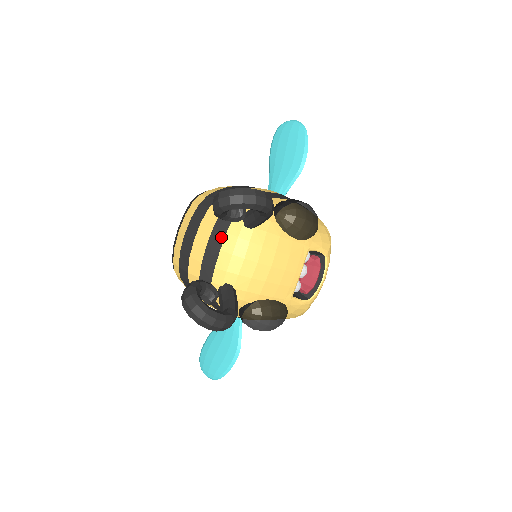
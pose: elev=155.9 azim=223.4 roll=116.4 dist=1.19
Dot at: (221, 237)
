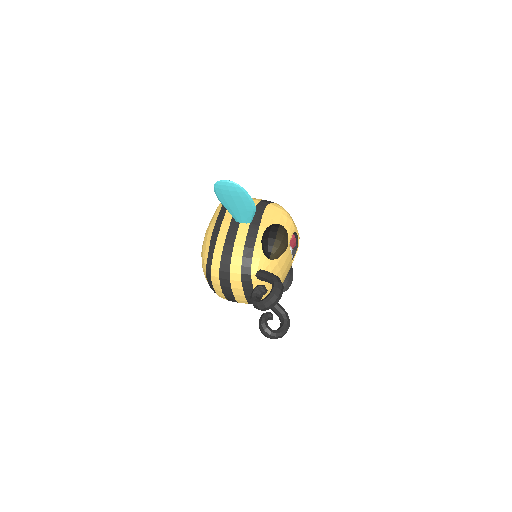
Dot at: occluded
